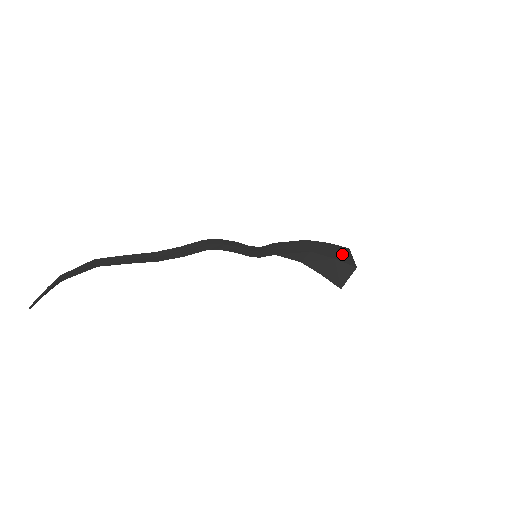
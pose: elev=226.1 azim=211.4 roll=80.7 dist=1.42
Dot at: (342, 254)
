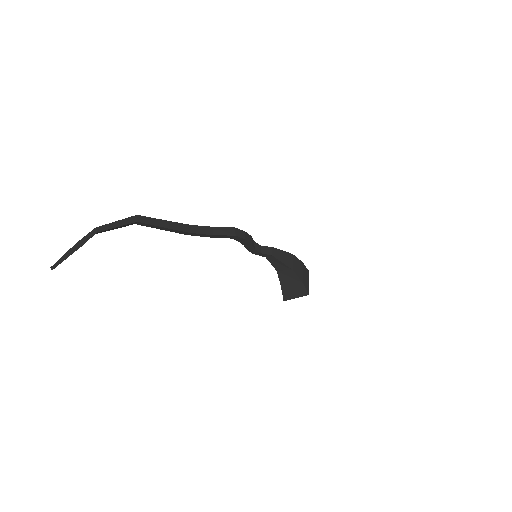
Dot at: (306, 278)
